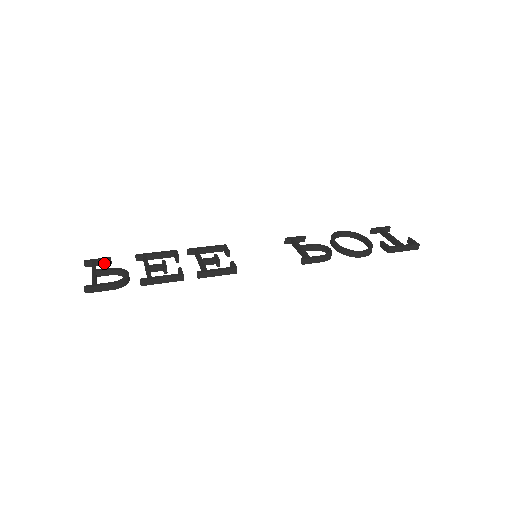
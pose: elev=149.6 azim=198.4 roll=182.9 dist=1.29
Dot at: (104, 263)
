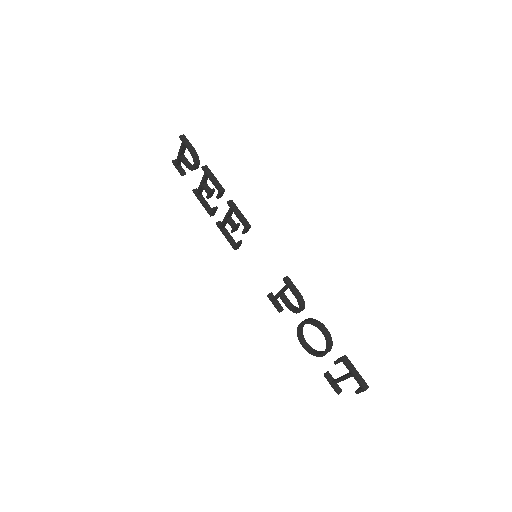
Dot at: (181, 170)
